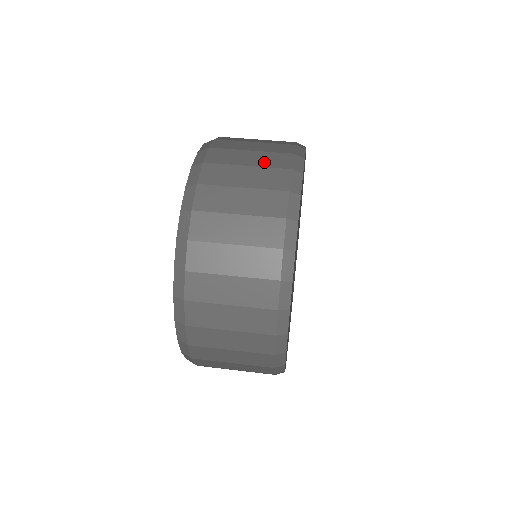
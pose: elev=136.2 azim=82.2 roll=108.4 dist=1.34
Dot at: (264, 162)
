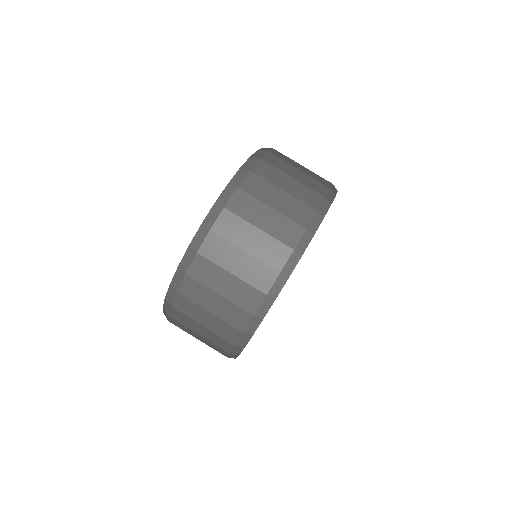
Dot at: (262, 252)
